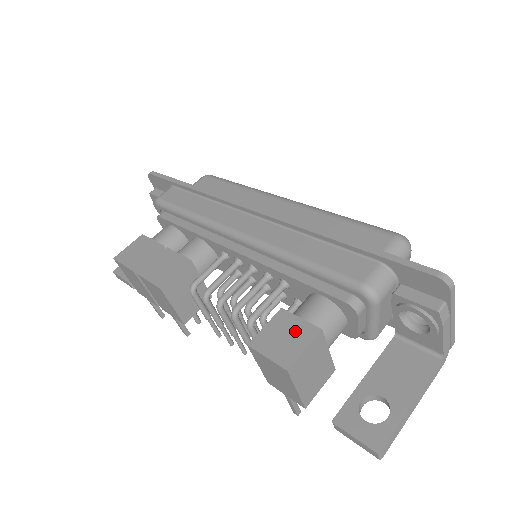
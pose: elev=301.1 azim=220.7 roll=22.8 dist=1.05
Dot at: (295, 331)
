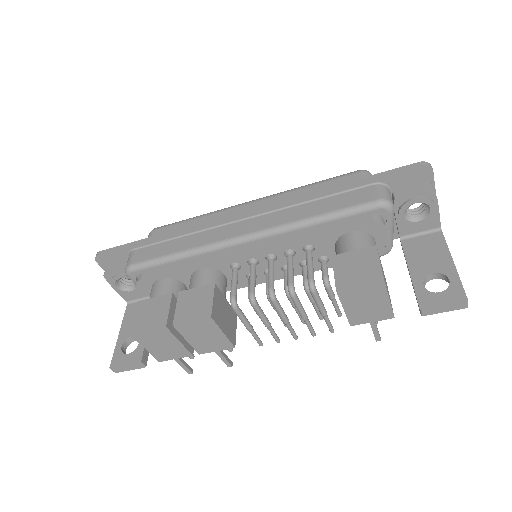
Dot at: (360, 259)
